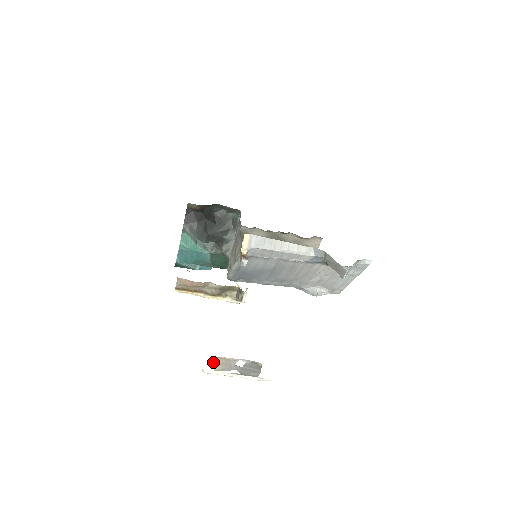
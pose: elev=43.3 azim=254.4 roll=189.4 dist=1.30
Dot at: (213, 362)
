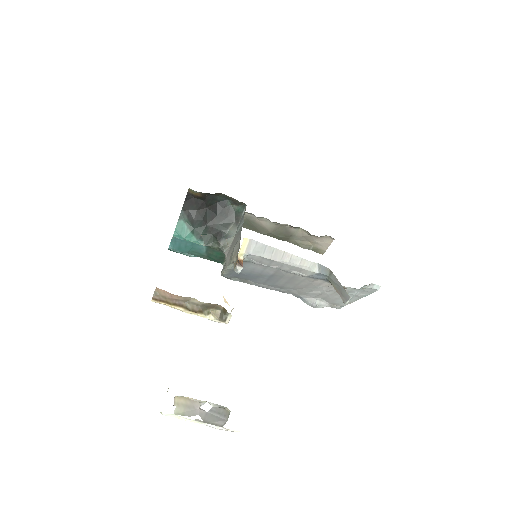
Dot at: (175, 403)
